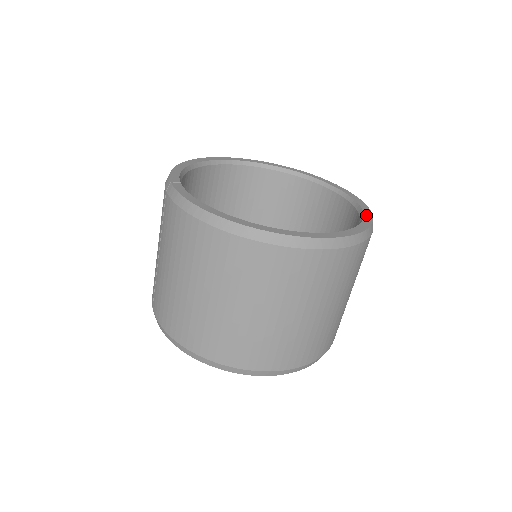
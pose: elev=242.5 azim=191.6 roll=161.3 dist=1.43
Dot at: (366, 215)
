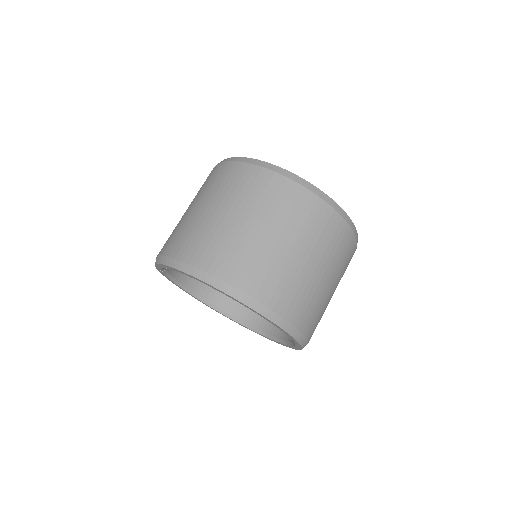
Dot at: occluded
